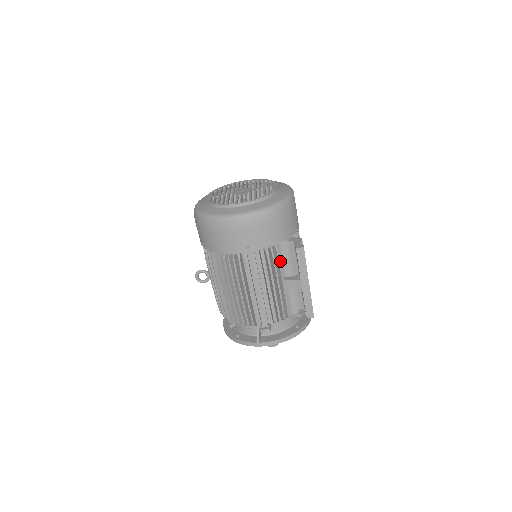
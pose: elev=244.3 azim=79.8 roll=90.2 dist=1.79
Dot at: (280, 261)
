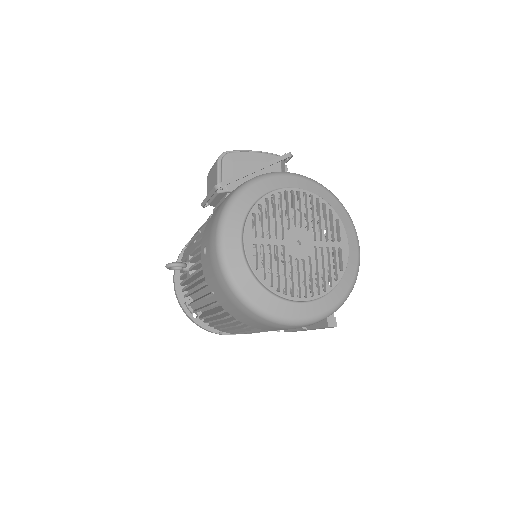
Dot at: occluded
